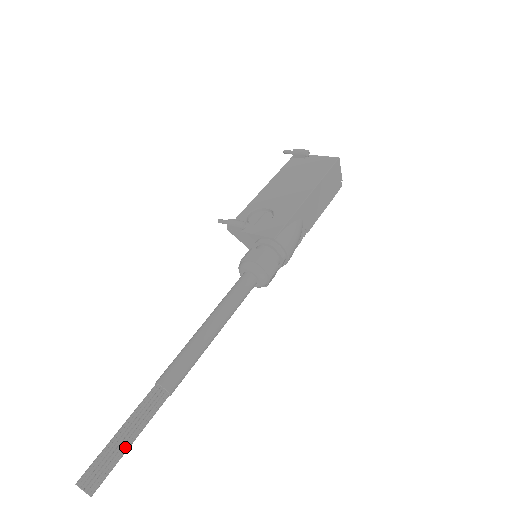
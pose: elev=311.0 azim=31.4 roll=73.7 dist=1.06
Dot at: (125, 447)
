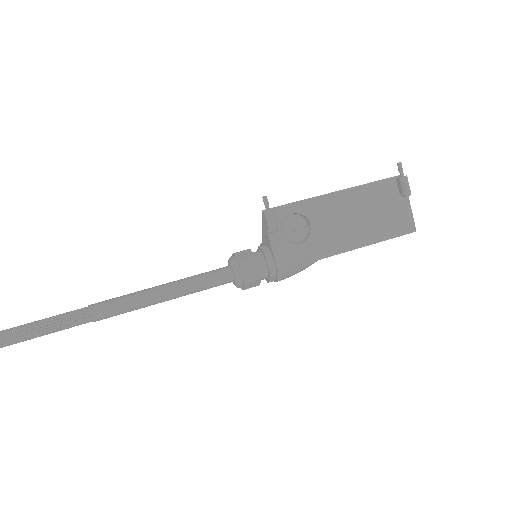
Dot at: occluded
